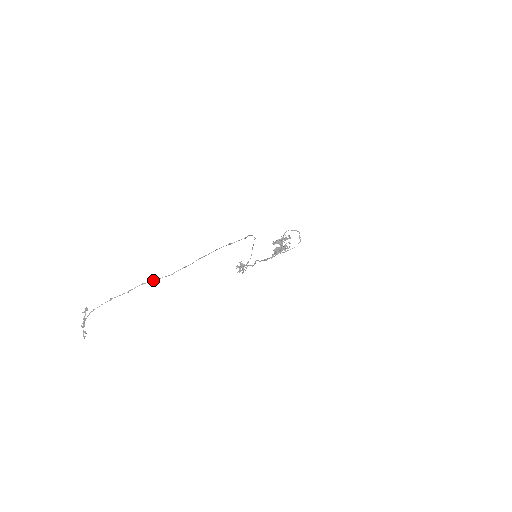
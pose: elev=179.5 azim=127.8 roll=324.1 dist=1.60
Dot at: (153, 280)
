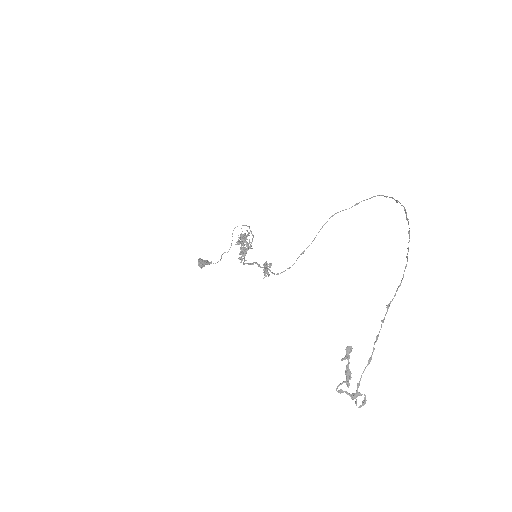
Dot at: occluded
